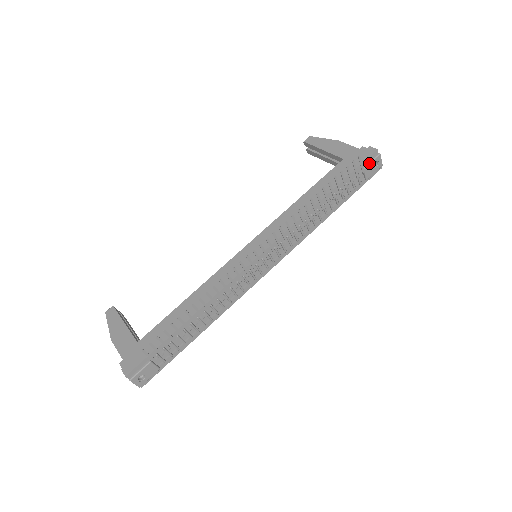
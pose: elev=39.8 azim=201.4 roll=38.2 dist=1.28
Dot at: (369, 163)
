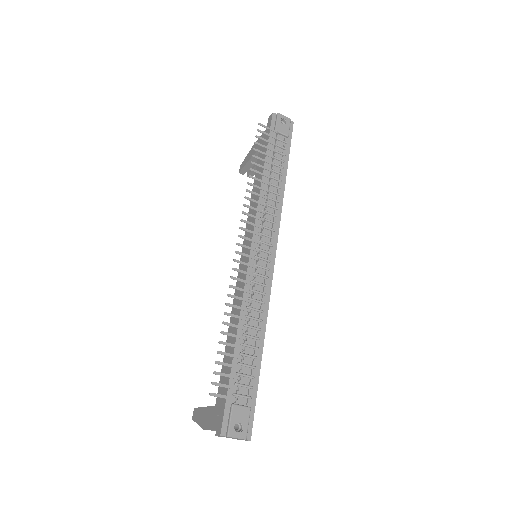
Dot at: (276, 124)
